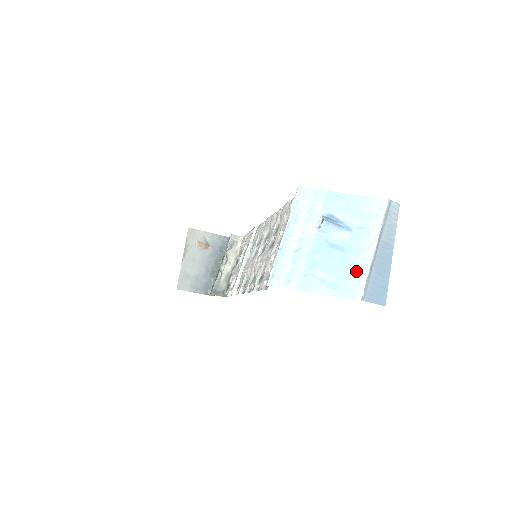
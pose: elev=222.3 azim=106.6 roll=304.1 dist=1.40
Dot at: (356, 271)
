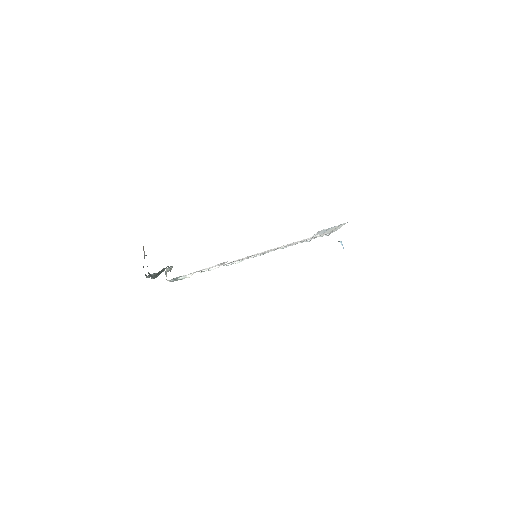
Dot at: occluded
